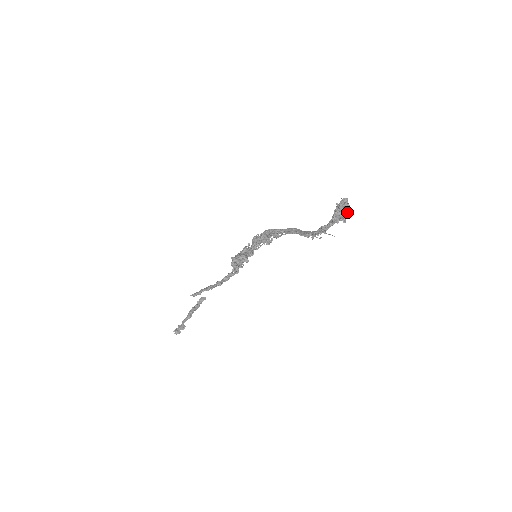
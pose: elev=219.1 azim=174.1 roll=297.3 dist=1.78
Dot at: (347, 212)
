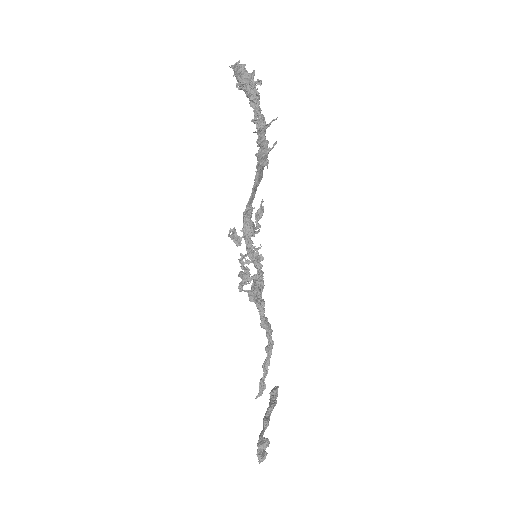
Dot at: (251, 73)
